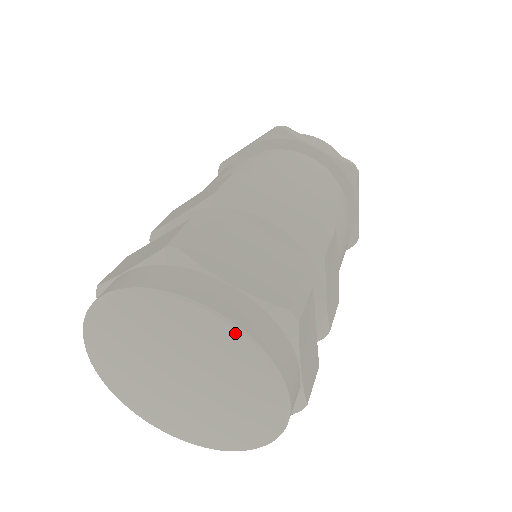
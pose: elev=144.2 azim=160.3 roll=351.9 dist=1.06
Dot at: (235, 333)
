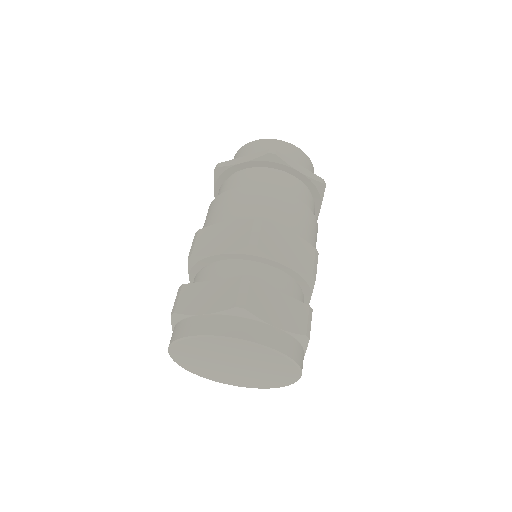
Dot at: (281, 357)
